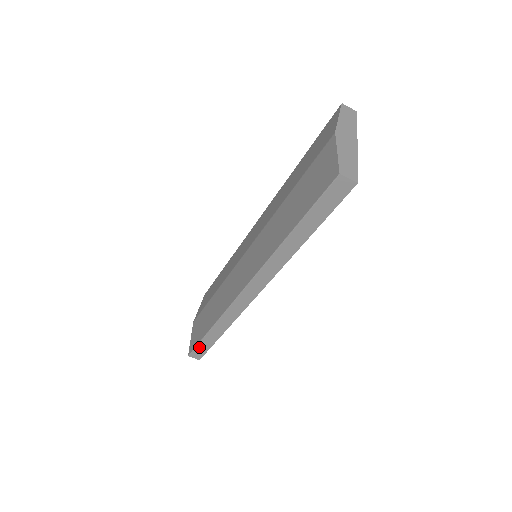
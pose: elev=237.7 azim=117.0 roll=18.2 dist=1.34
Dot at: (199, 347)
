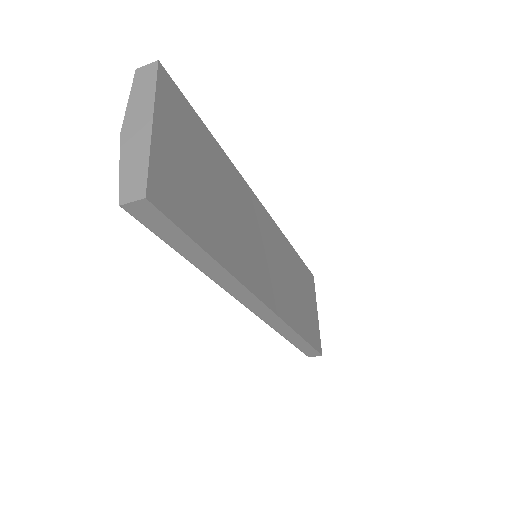
Dot at: (304, 350)
